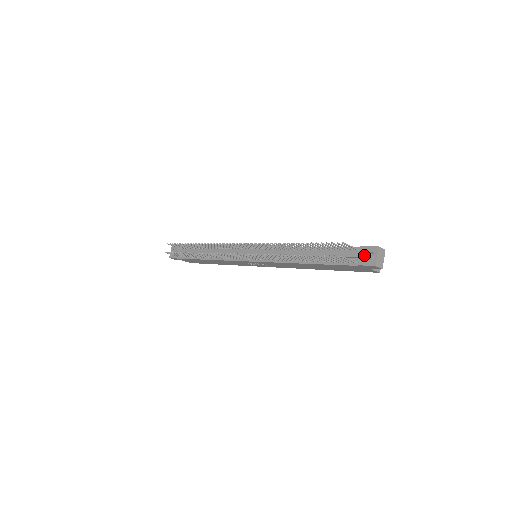
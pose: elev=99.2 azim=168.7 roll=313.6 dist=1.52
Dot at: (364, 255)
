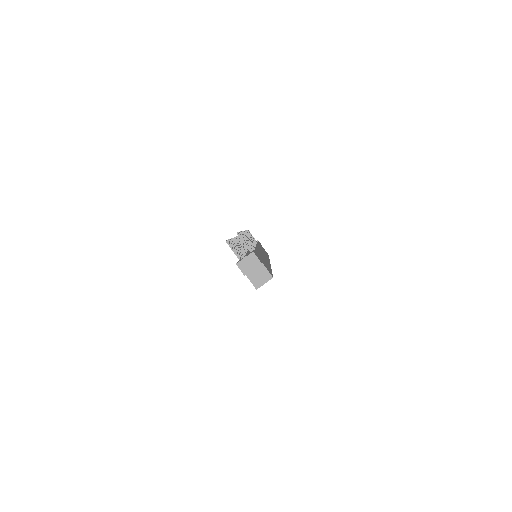
Dot at: (245, 256)
